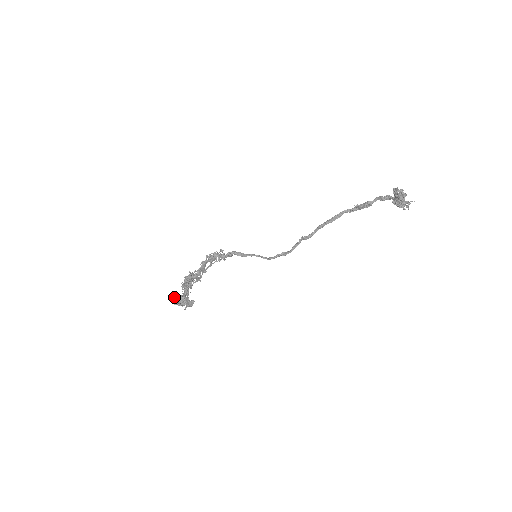
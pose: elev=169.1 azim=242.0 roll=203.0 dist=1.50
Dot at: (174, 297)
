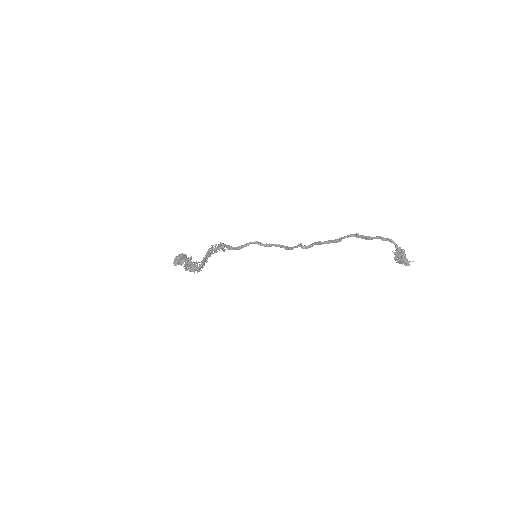
Dot at: (174, 261)
